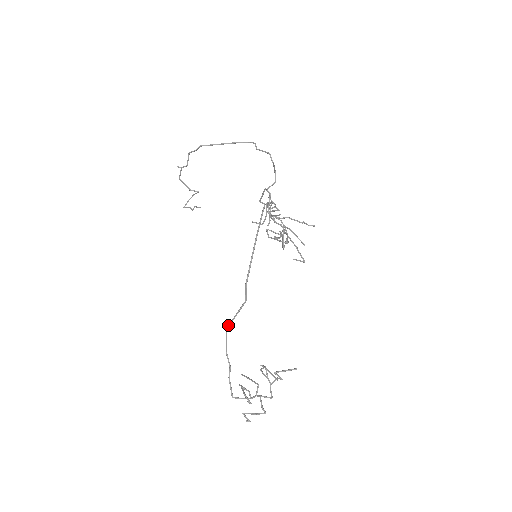
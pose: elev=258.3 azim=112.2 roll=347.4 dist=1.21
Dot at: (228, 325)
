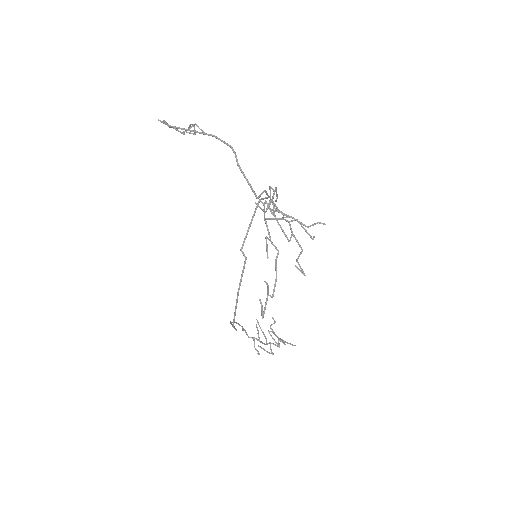
Dot at: (230, 323)
